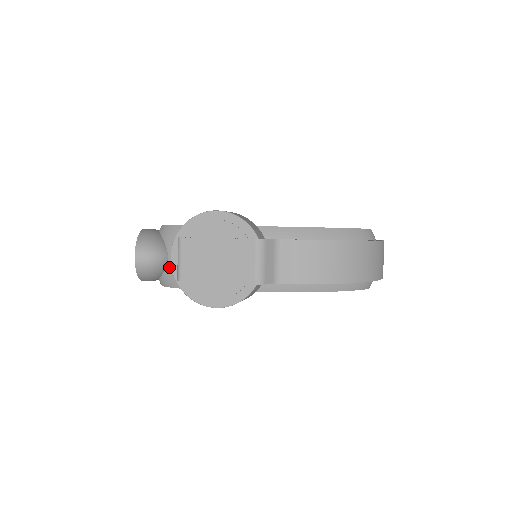
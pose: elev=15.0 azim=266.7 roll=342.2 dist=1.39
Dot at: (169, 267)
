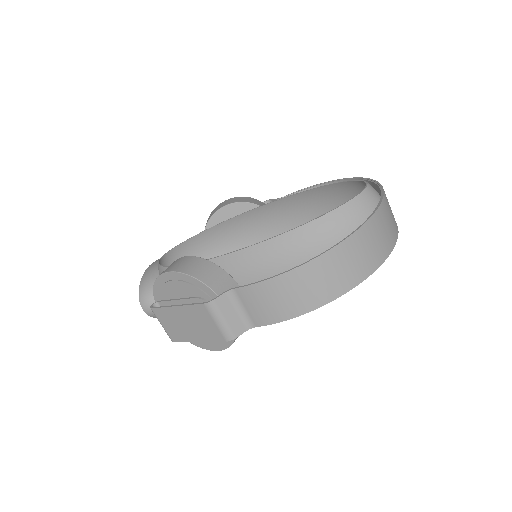
Dot at: occluded
